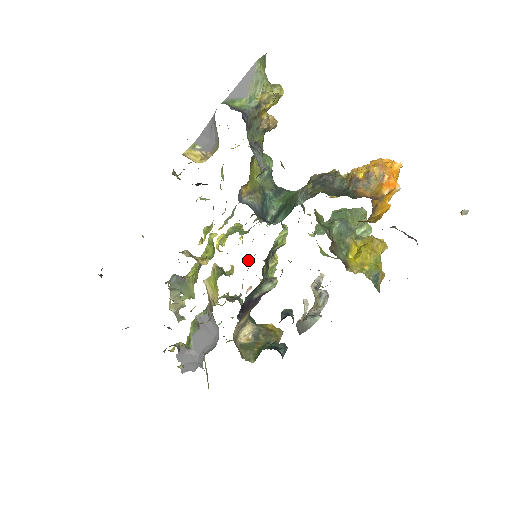
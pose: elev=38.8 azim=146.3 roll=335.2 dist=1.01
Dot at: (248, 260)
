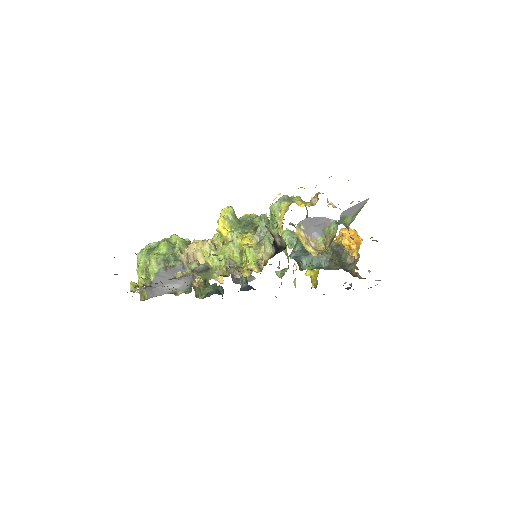
Dot at: occluded
